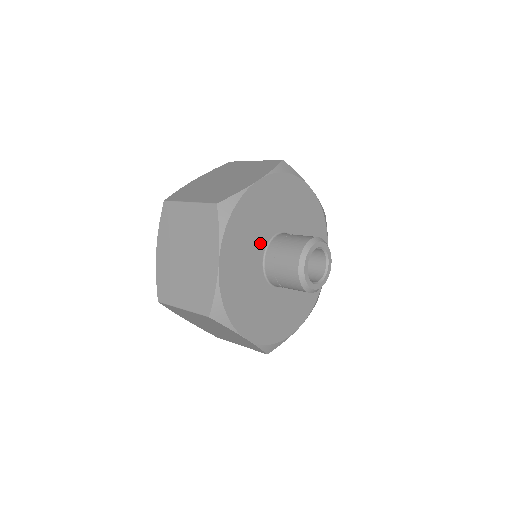
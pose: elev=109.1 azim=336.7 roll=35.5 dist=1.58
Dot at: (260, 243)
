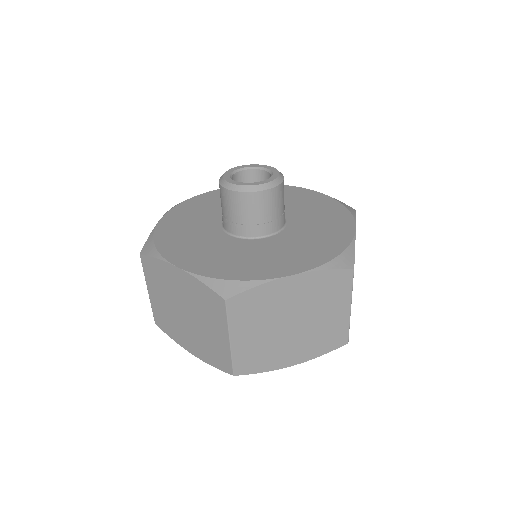
Dot at: (213, 233)
